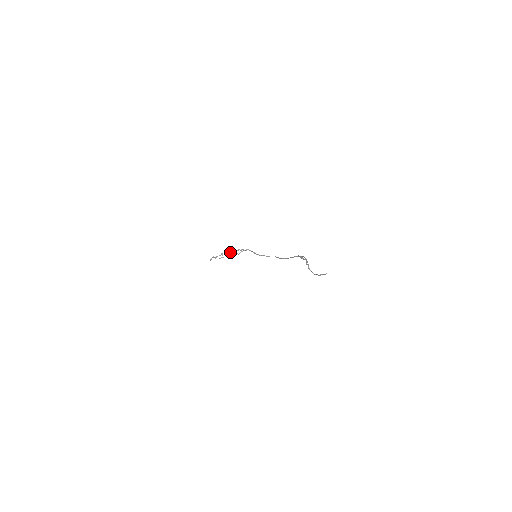
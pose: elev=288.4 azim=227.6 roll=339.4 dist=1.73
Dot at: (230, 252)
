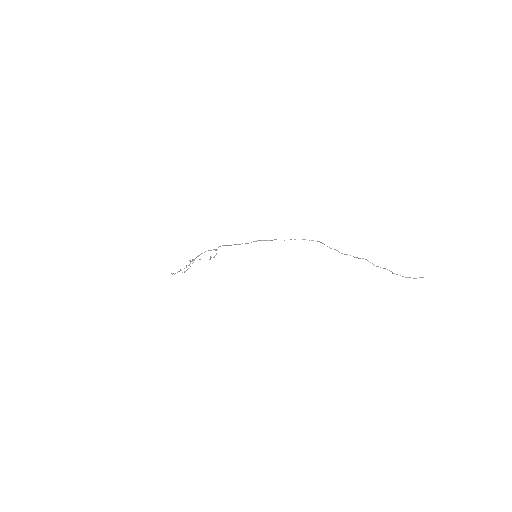
Dot at: (200, 259)
